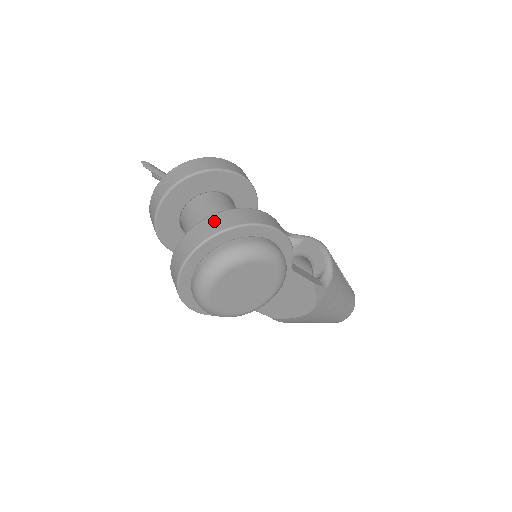
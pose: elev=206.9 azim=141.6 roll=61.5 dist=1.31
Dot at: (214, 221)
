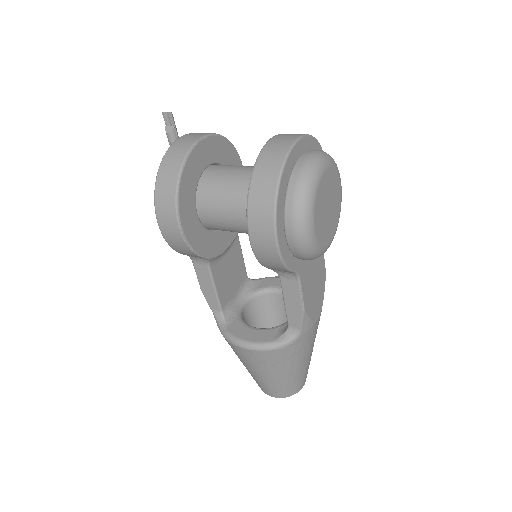
Dot at: occluded
